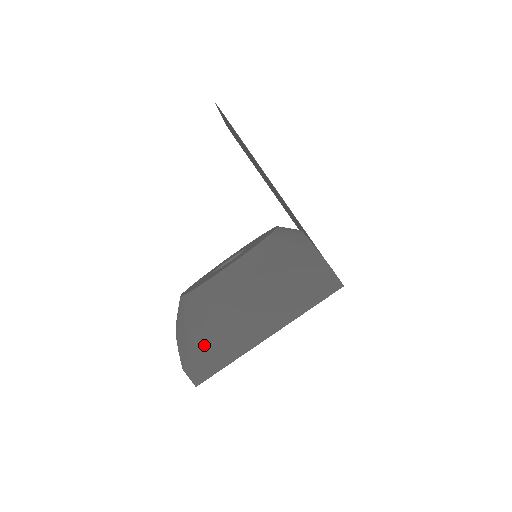
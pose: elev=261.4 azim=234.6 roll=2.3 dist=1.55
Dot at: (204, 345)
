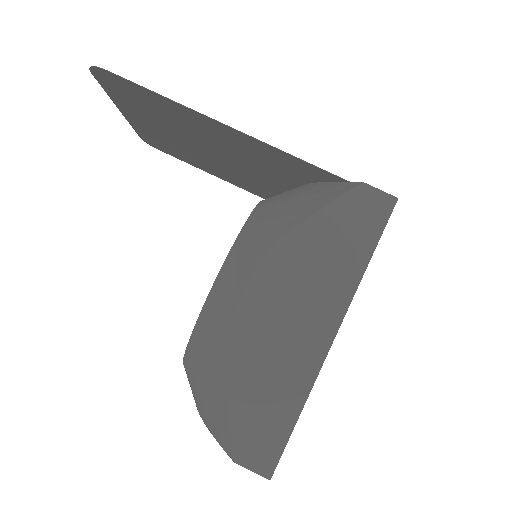
Dot at: (246, 403)
